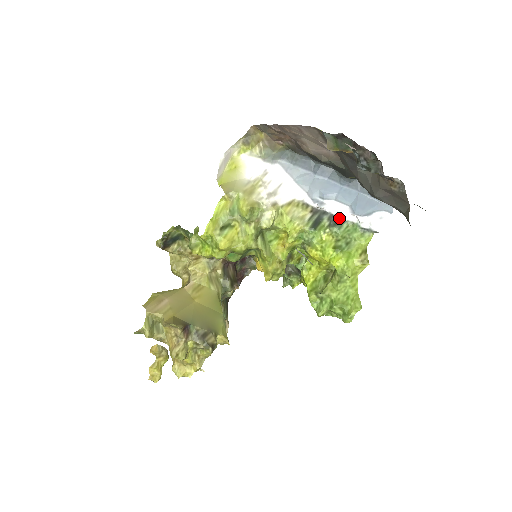
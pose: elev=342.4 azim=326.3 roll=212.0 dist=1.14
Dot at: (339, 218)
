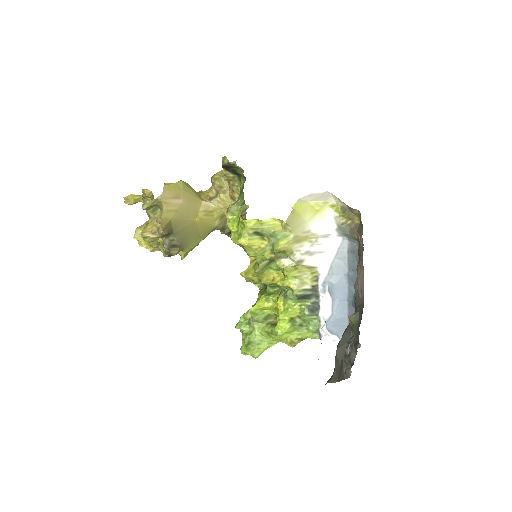
Dot at: (319, 310)
